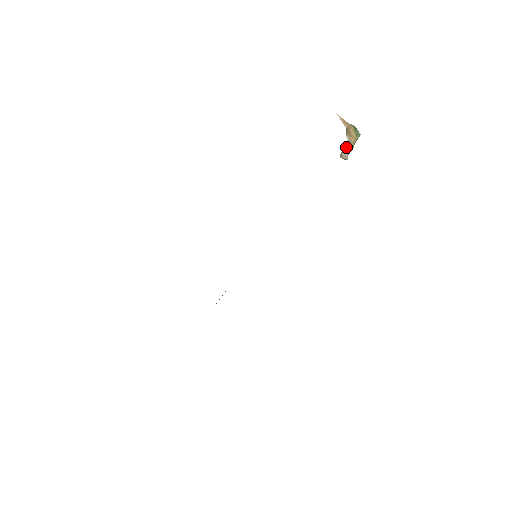
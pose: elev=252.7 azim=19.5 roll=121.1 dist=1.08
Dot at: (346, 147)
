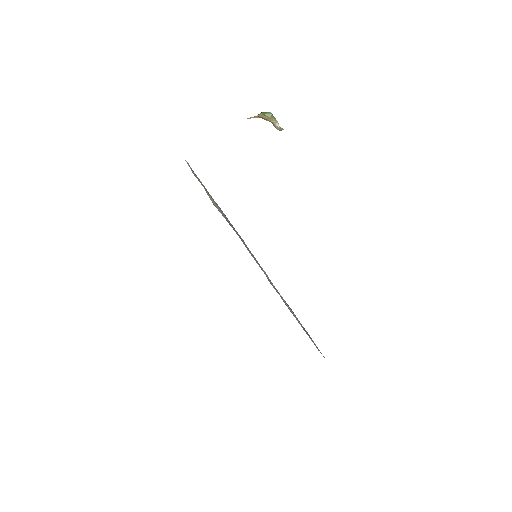
Dot at: (273, 125)
